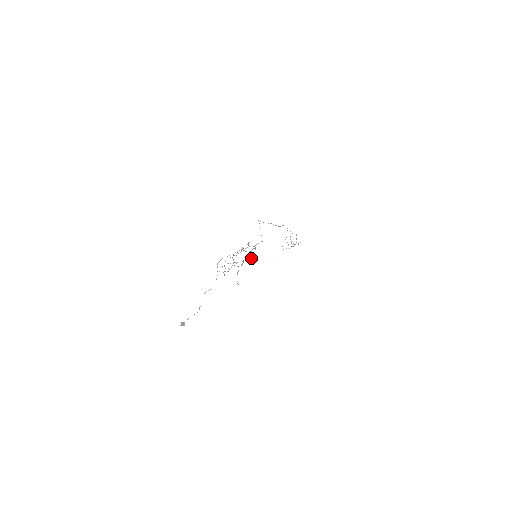
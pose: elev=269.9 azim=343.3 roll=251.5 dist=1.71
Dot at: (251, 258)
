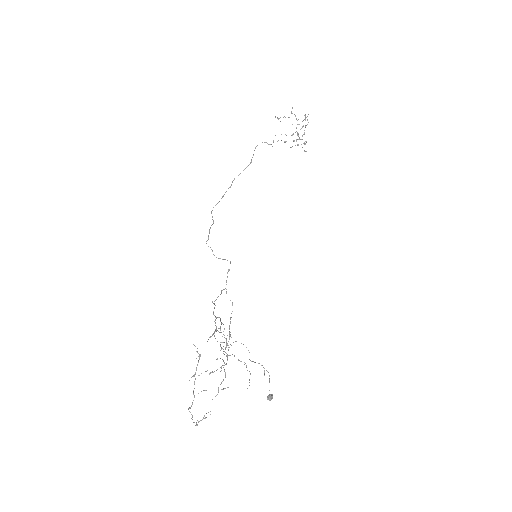
Dot at: occluded
